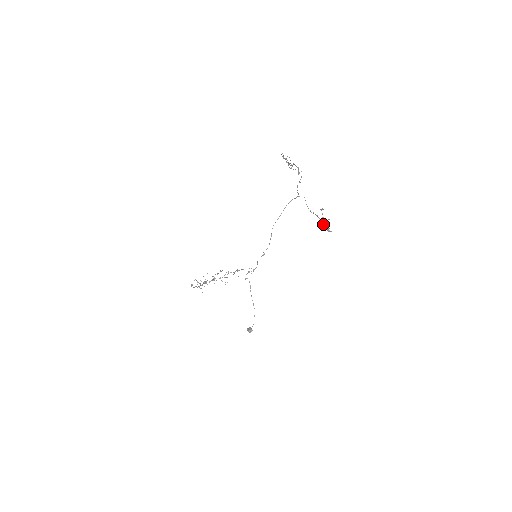
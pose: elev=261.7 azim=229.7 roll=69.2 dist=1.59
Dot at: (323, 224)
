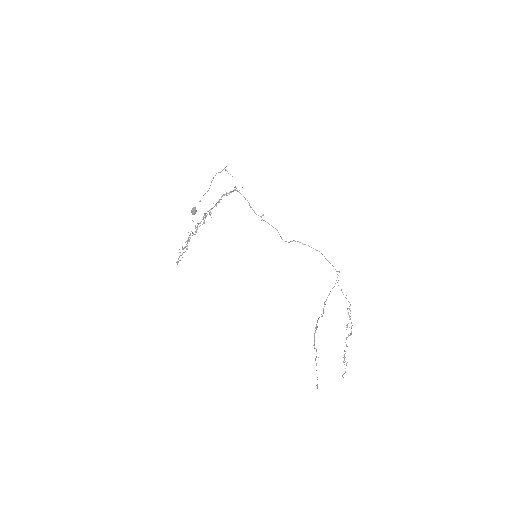
Dot at: occluded
